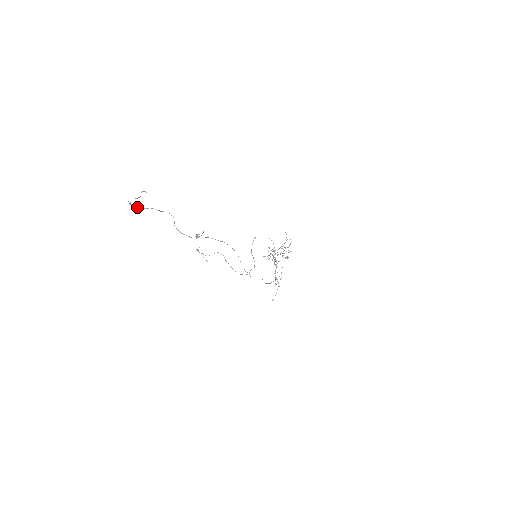
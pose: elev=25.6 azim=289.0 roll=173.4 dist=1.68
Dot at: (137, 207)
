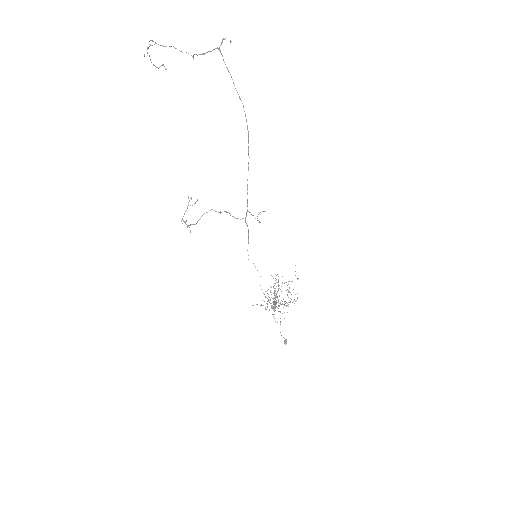
Dot at: (156, 43)
